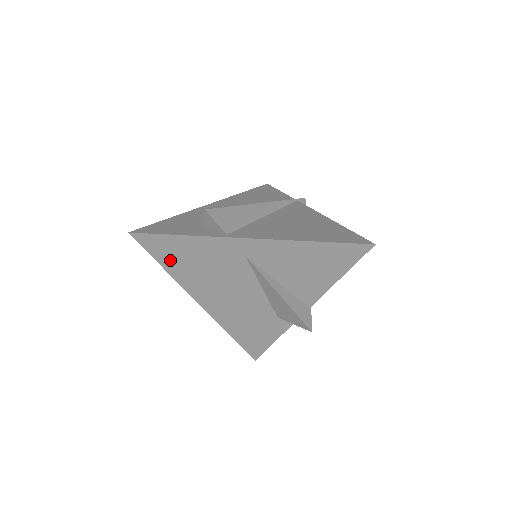
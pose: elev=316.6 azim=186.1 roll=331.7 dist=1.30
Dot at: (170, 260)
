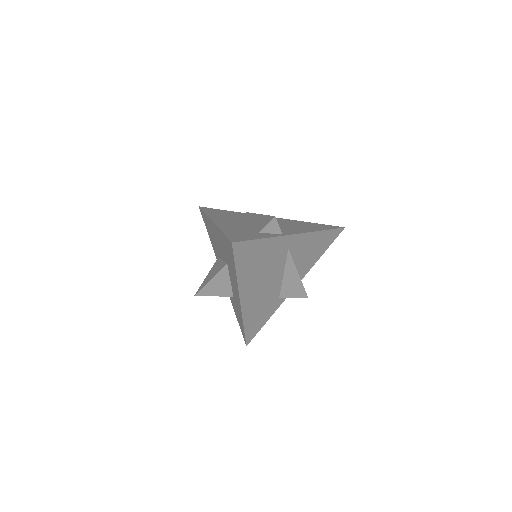
Dot at: (244, 263)
